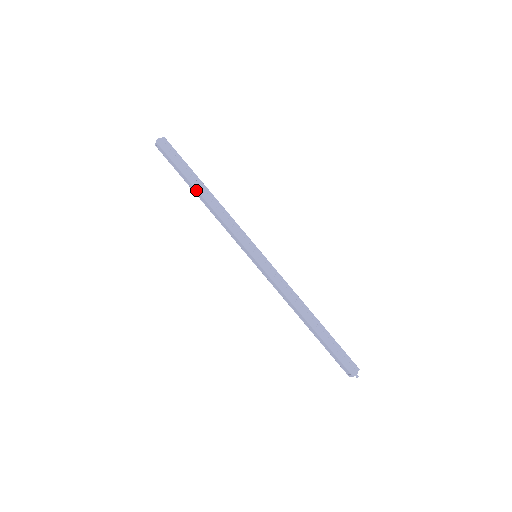
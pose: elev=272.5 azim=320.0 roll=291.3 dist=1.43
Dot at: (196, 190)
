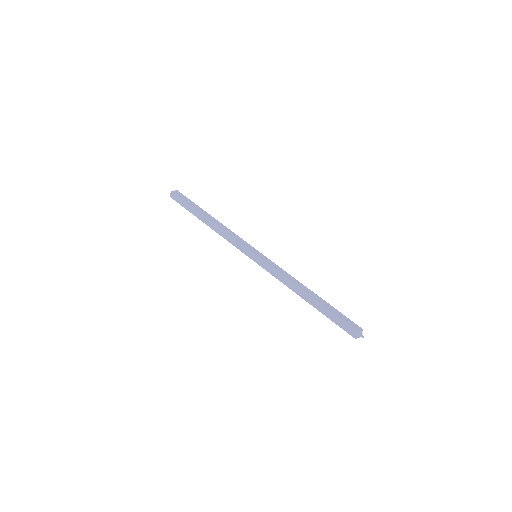
Dot at: (203, 216)
